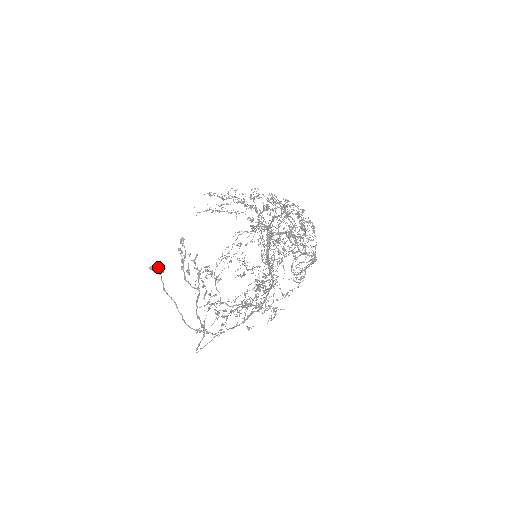
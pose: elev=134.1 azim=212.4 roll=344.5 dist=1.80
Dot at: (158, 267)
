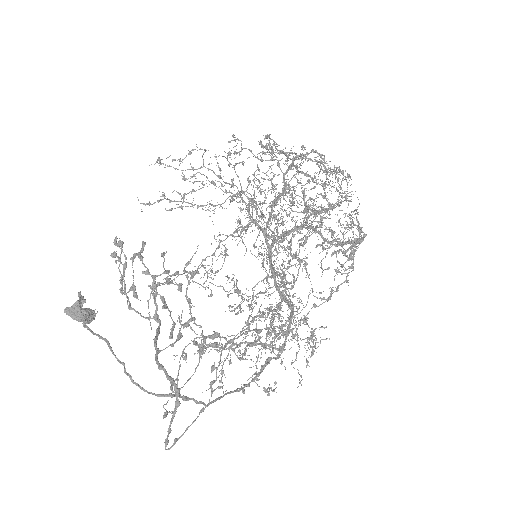
Dot at: occluded
